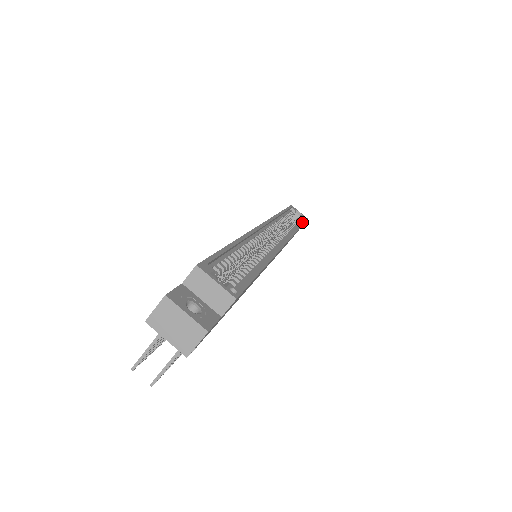
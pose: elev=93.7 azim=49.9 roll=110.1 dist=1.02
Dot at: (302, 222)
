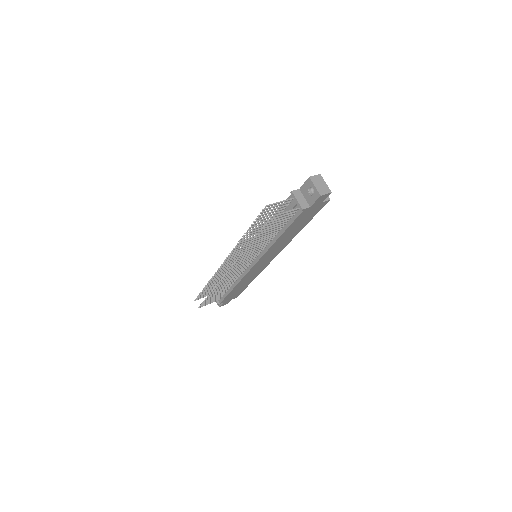
Dot at: occluded
